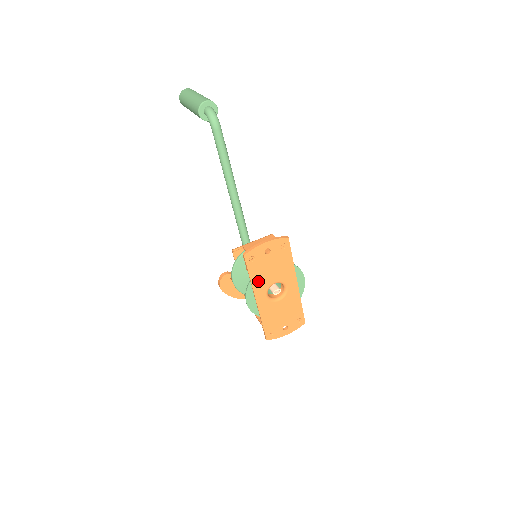
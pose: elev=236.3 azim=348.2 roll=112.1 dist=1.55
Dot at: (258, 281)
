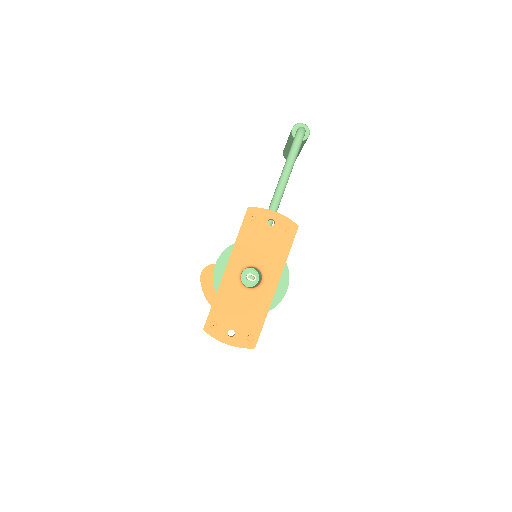
Dot at: (242, 247)
